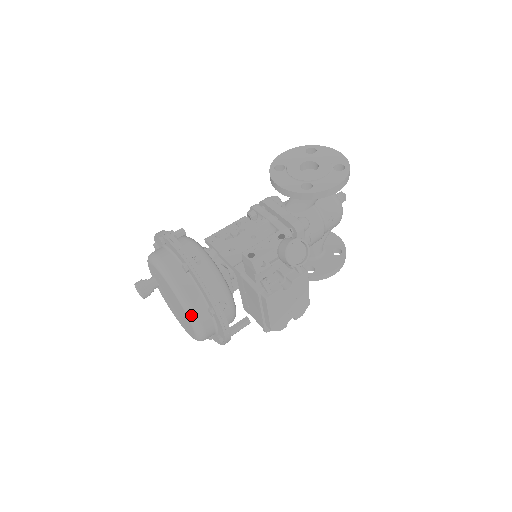
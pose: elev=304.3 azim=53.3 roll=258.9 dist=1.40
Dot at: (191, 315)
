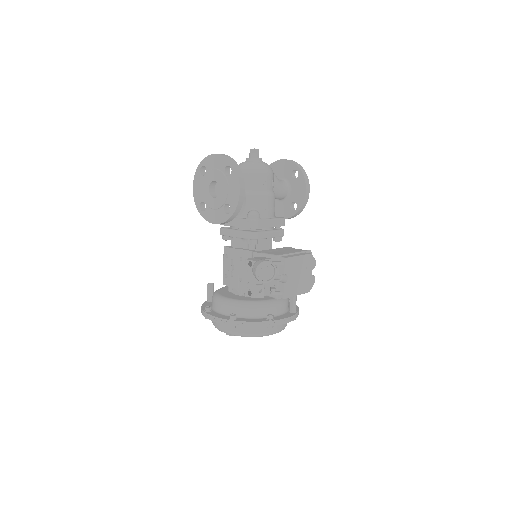
Dot at: occluded
